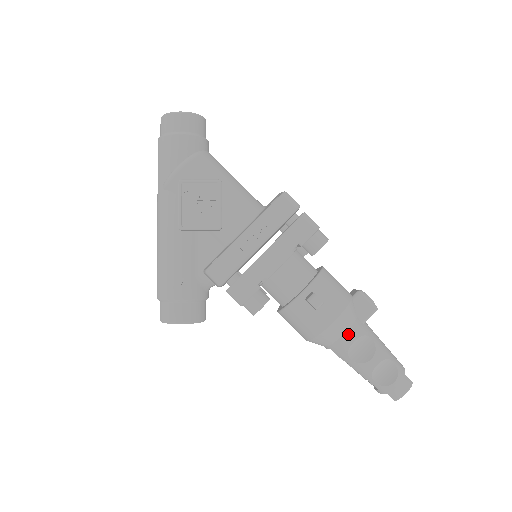
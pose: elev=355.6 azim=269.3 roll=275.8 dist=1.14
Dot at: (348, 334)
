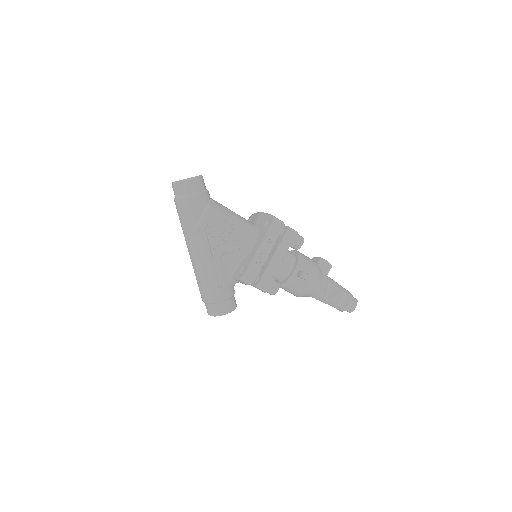
Dot at: (322, 286)
